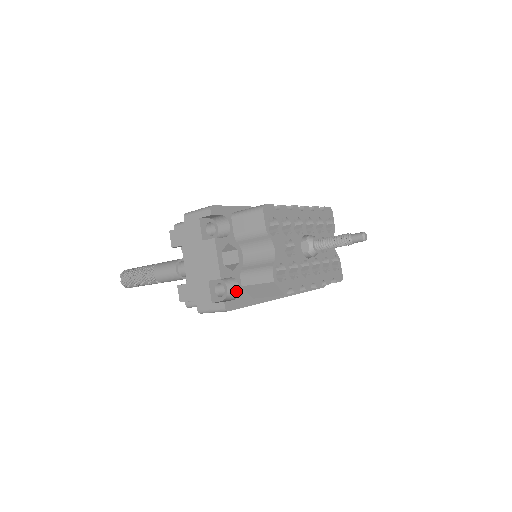
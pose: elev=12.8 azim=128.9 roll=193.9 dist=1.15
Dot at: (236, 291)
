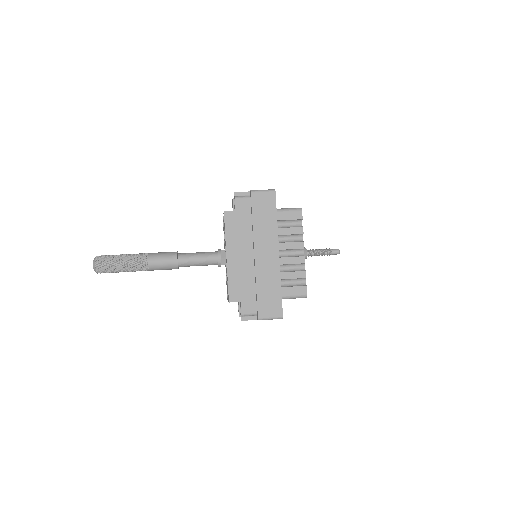
Dot at: occluded
